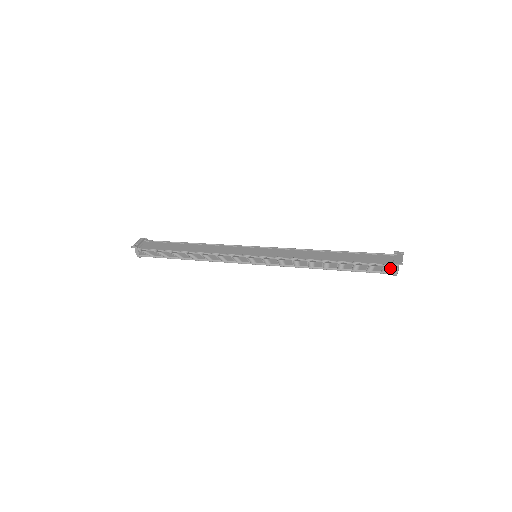
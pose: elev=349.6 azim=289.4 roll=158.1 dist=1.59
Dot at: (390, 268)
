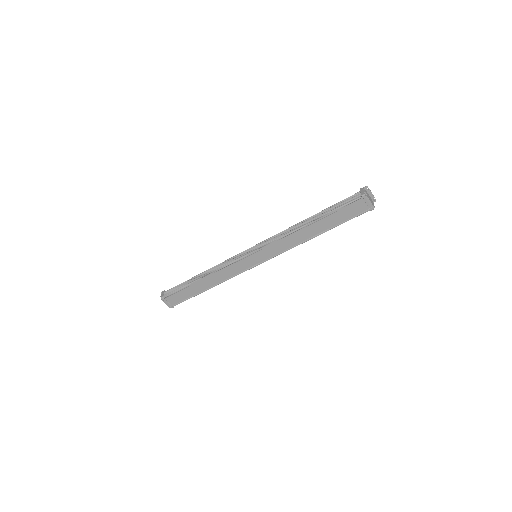
Dot at: (359, 194)
